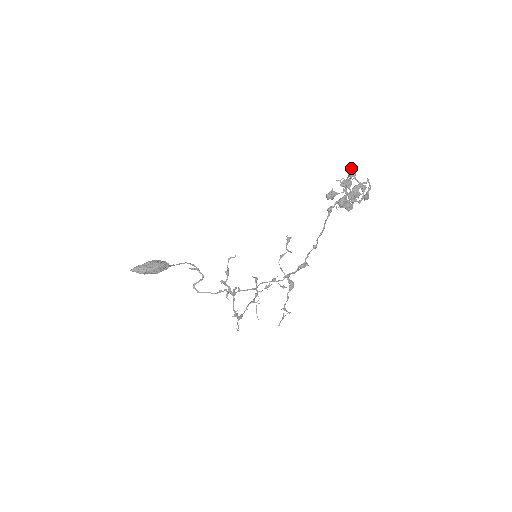
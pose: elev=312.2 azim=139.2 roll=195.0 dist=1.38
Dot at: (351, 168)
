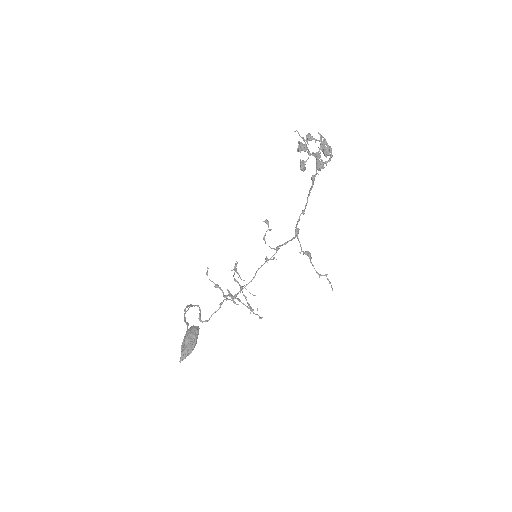
Dot at: (298, 132)
